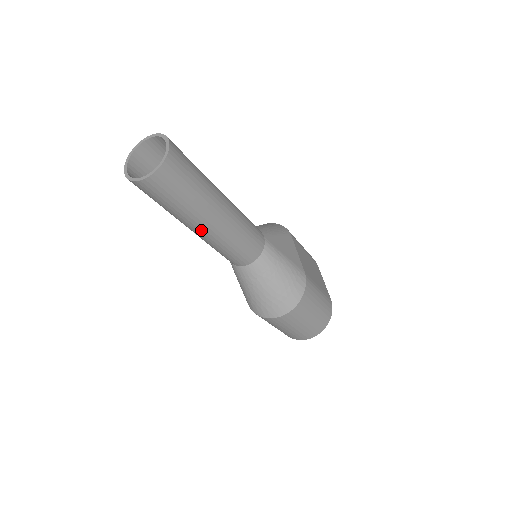
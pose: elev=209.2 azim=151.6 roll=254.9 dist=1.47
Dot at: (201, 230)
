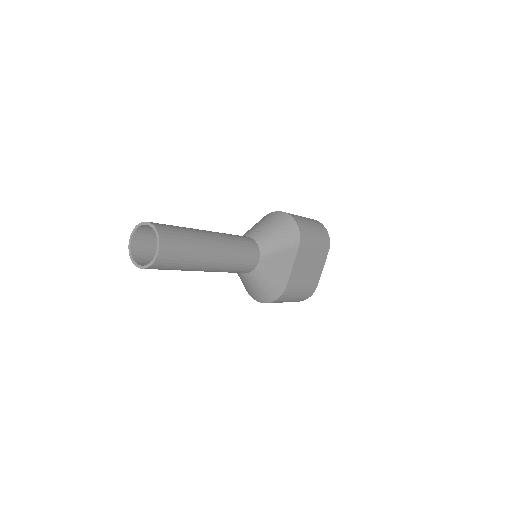
Dot at: occluded
